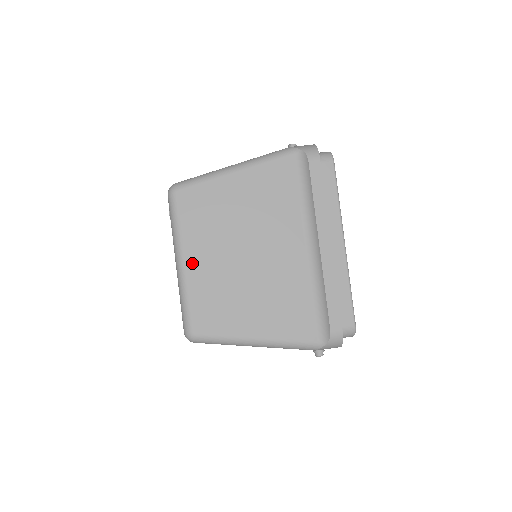
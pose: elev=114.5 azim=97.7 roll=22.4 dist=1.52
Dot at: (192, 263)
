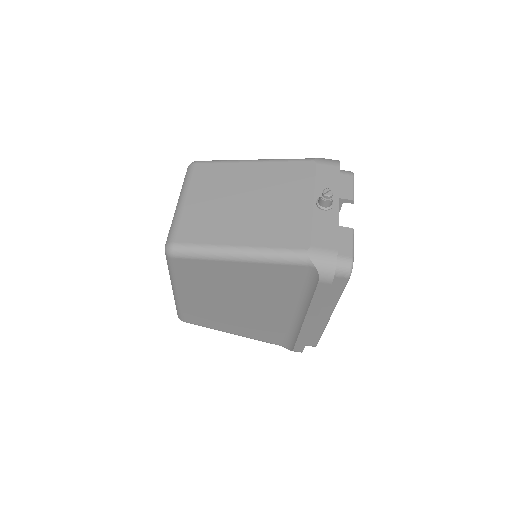
Dot at: (186, 296)
